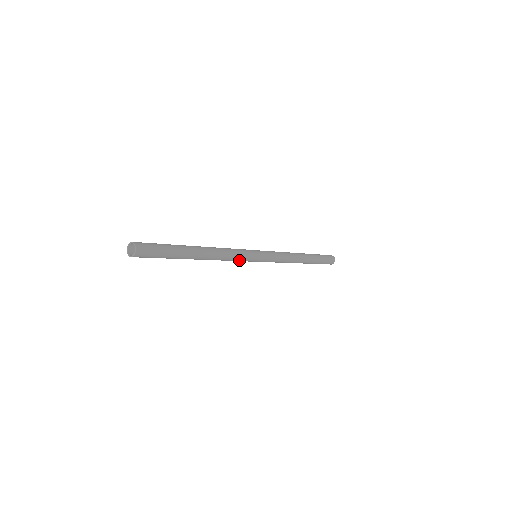
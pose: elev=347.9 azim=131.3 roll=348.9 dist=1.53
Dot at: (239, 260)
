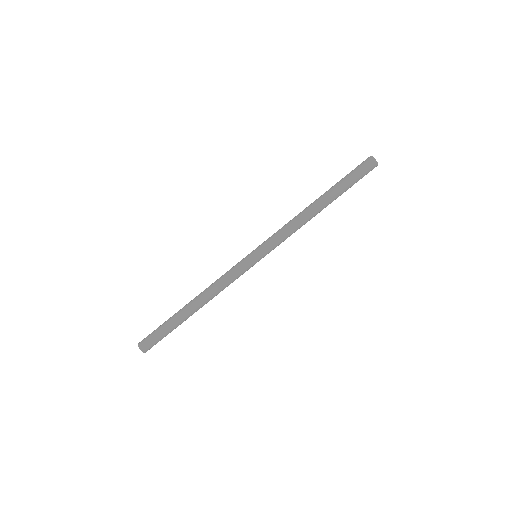
Dot at: (237, 277)
